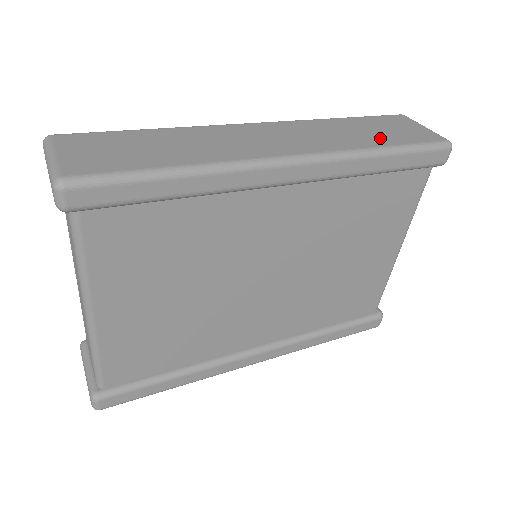
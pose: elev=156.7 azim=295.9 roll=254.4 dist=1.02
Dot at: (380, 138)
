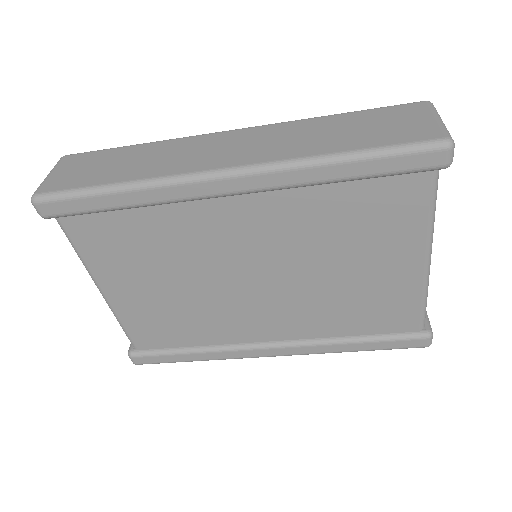
Dot at: (349, 140)
